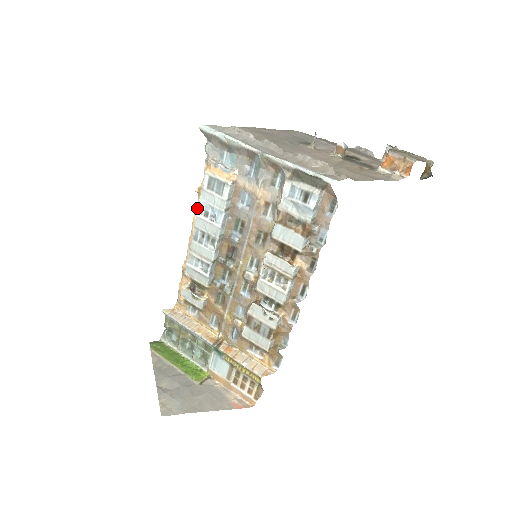
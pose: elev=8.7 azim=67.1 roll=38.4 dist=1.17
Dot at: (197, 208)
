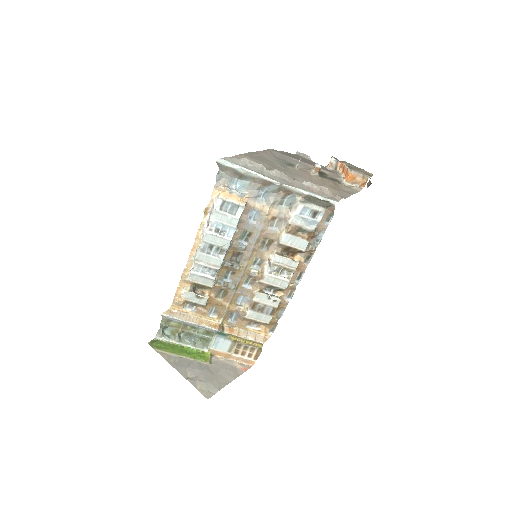
Dot at: (204, 225)
